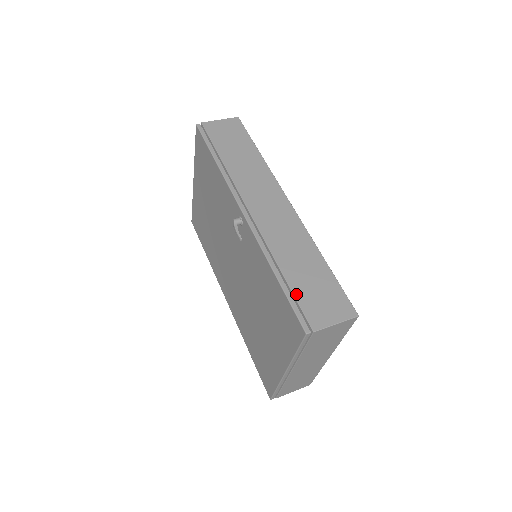
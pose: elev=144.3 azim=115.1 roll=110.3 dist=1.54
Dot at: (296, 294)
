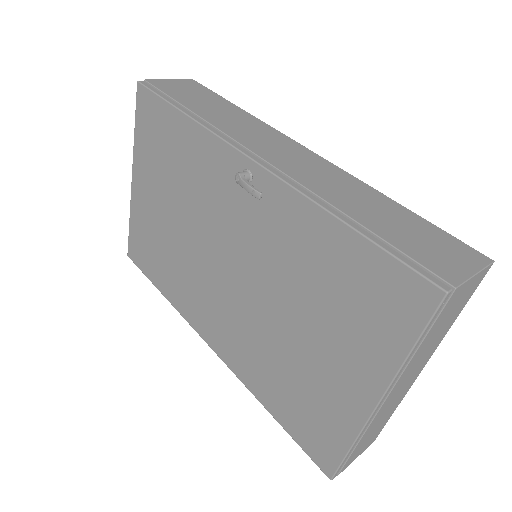
Dot at: (393, 242)
